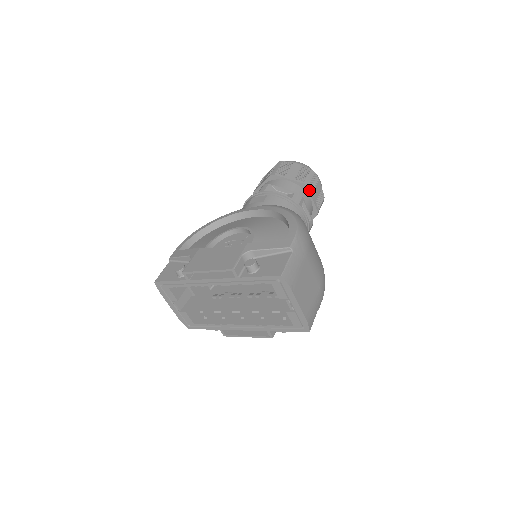
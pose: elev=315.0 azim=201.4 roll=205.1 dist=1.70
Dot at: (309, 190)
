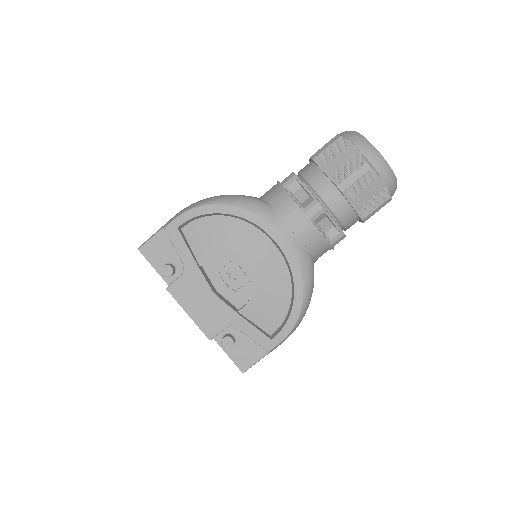
Dot at: (363, 222)
